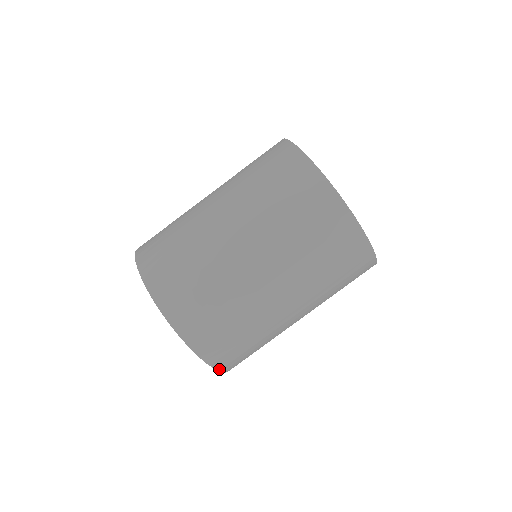
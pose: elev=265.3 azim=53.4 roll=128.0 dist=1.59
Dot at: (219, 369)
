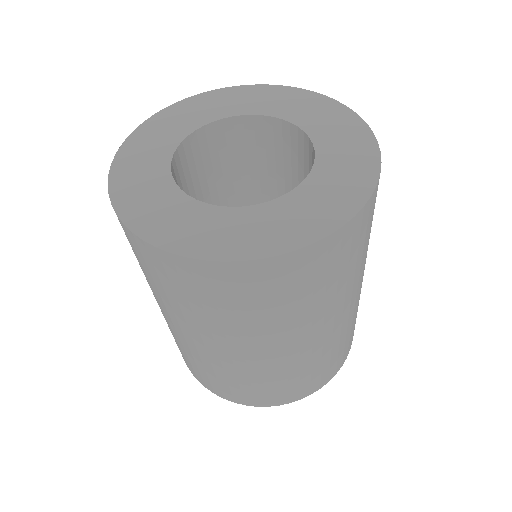
Dot at: (340, 367)
